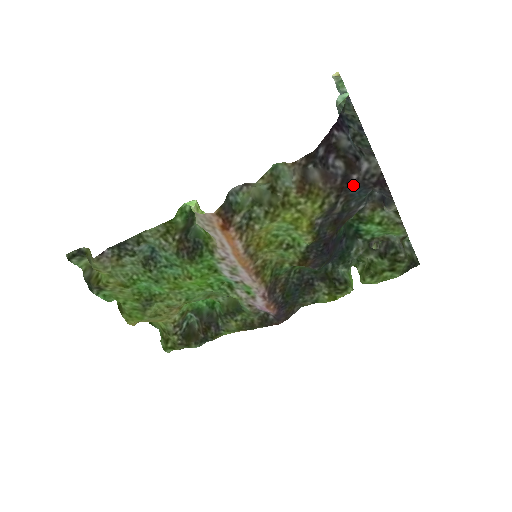
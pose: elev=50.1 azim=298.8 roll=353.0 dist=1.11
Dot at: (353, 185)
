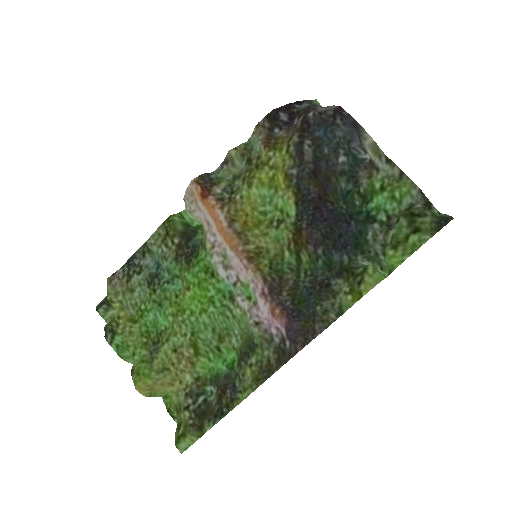
Dot at: (313, 124)
